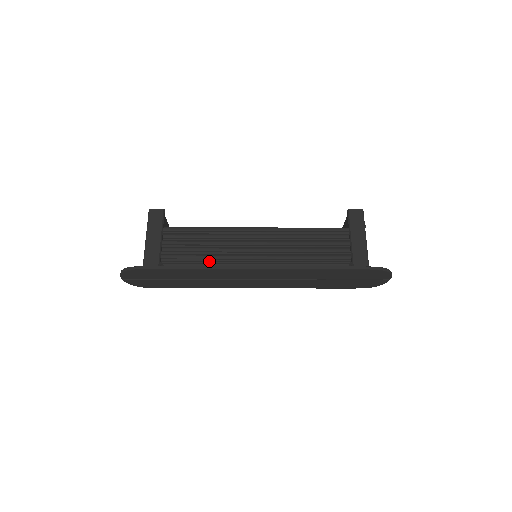
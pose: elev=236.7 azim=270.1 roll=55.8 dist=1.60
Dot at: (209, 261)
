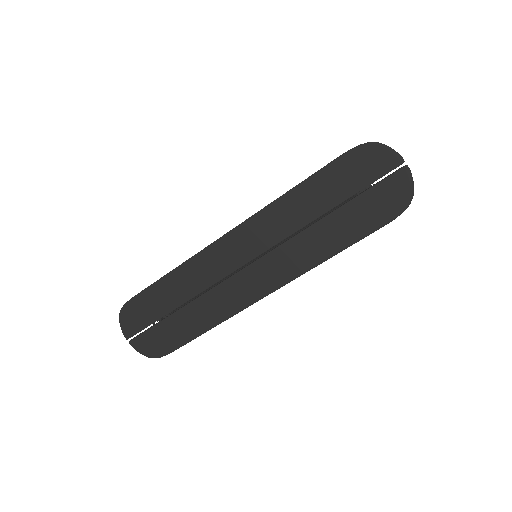
Dot at: occluded
